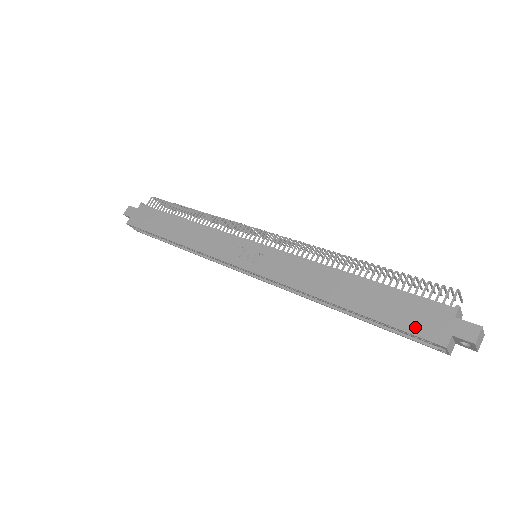
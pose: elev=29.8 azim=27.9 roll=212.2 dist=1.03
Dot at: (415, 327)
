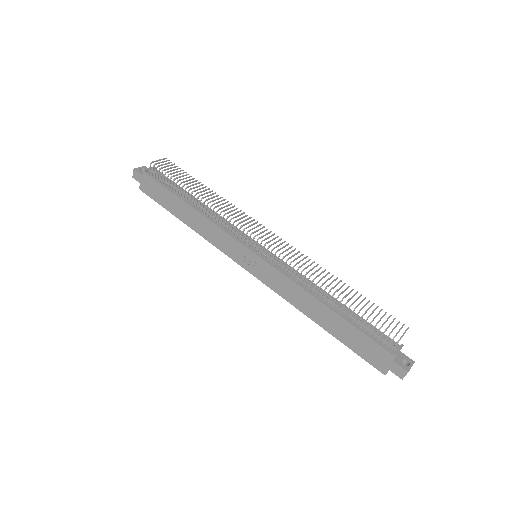
Dot at: (367, 357)
